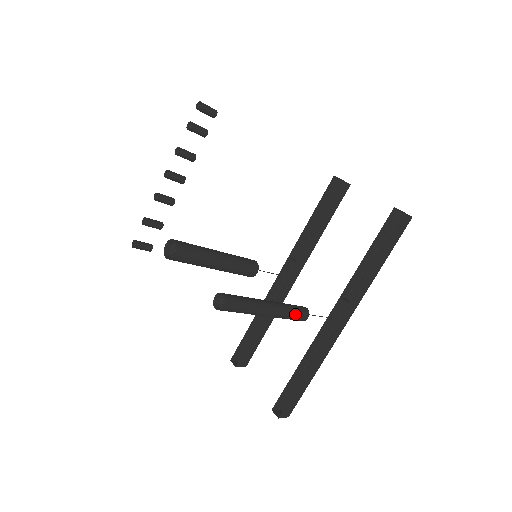
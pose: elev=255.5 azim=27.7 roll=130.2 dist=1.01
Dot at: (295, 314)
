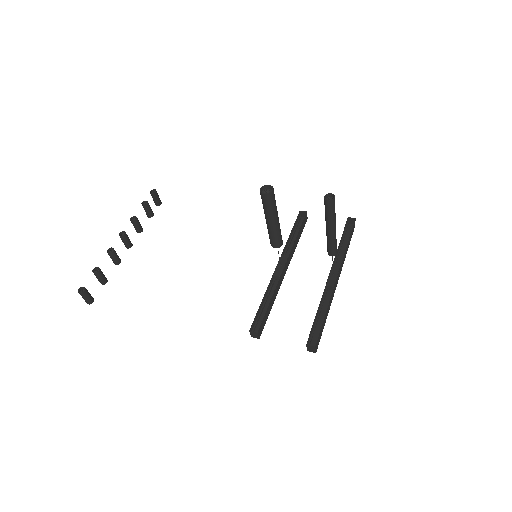
Dot at: (336, 243)
